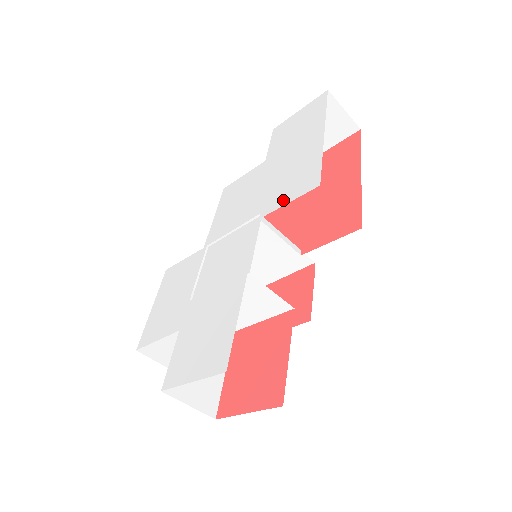
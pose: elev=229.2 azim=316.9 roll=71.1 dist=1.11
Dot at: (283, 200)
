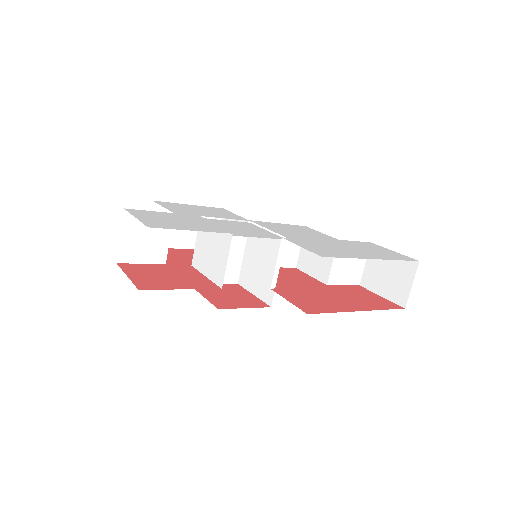
Dot at: (303, 245)
